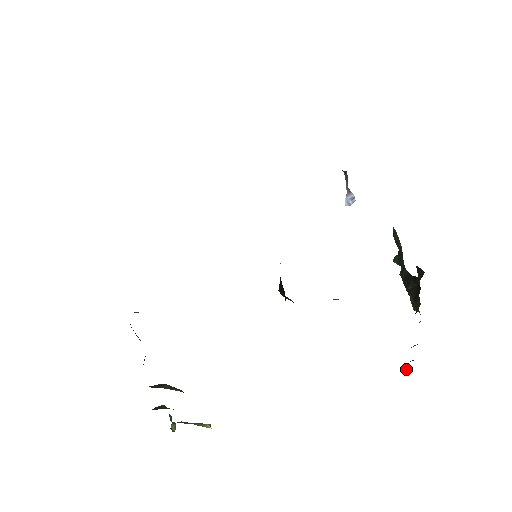
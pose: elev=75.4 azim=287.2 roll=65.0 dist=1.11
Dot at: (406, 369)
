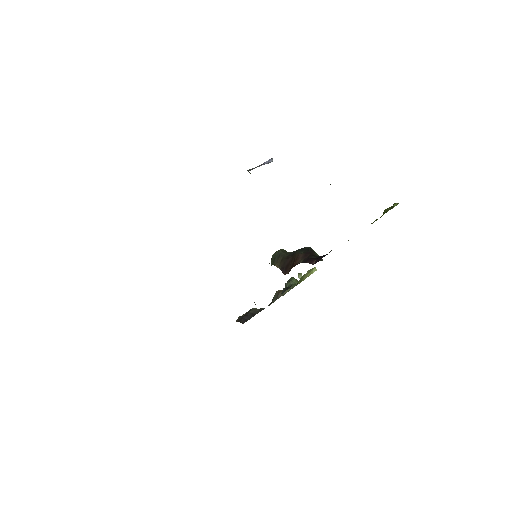
Dot at: occluded
